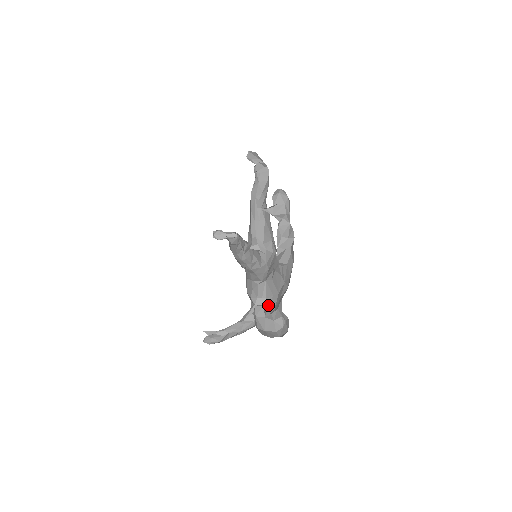
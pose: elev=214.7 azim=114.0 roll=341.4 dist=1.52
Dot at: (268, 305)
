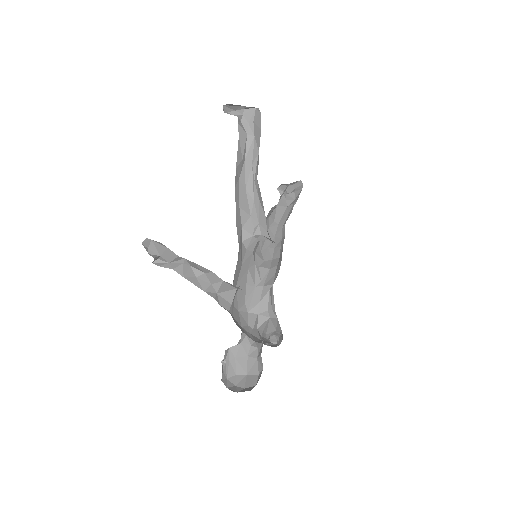
Dot at: occluded
